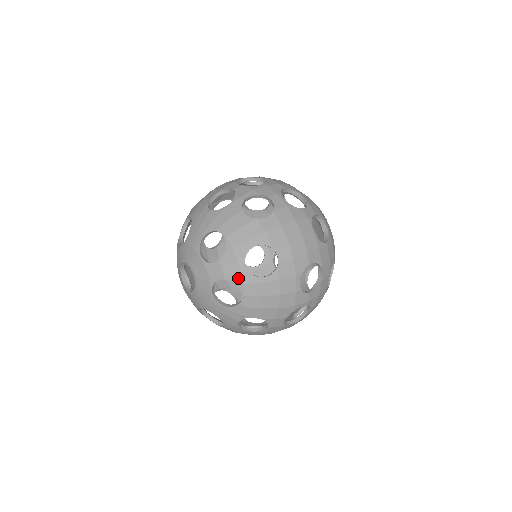
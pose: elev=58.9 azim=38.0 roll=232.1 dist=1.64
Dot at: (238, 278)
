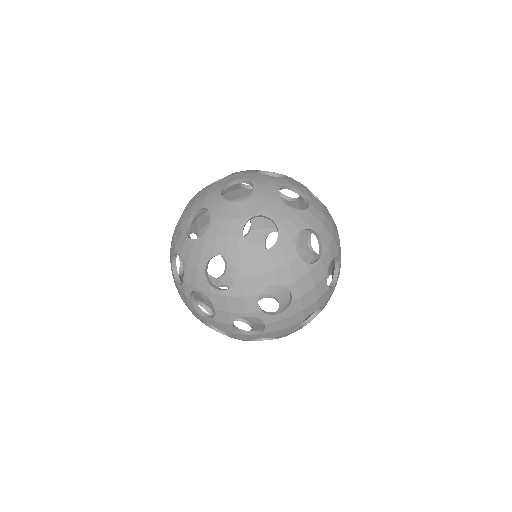
Dot at: (304, 191)
